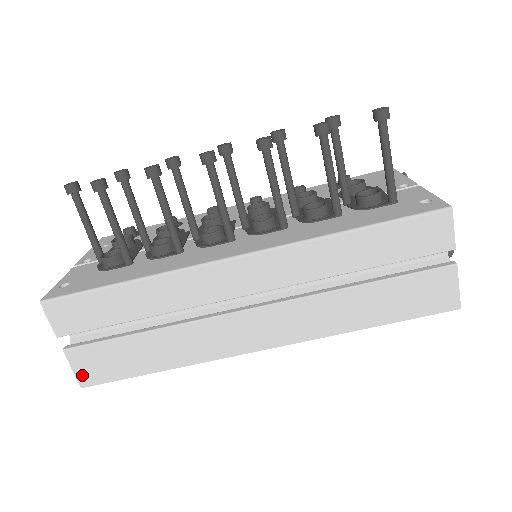
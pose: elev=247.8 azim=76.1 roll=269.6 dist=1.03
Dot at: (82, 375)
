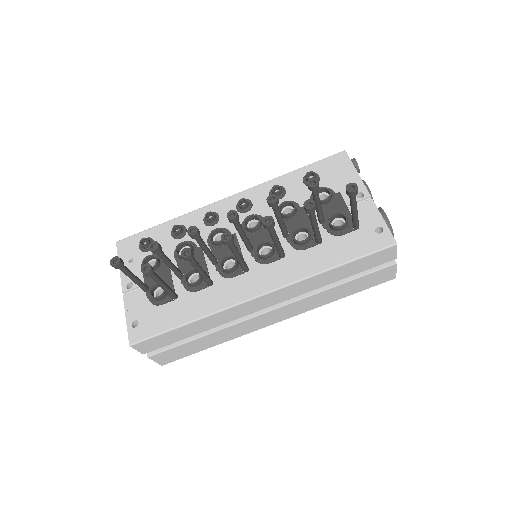
Dot at: (162, 362)
